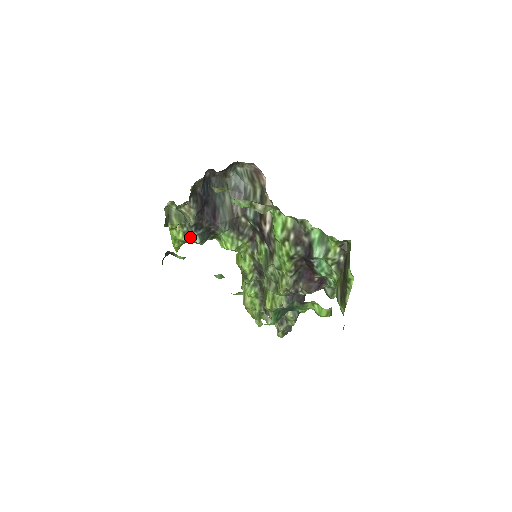
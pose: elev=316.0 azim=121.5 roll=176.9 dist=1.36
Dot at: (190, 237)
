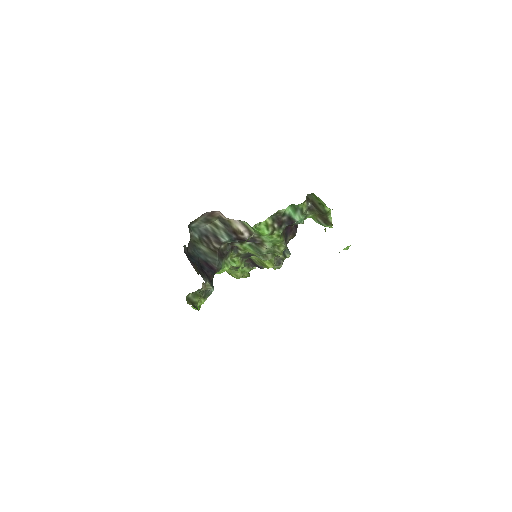
Dot at: (208, 294)
